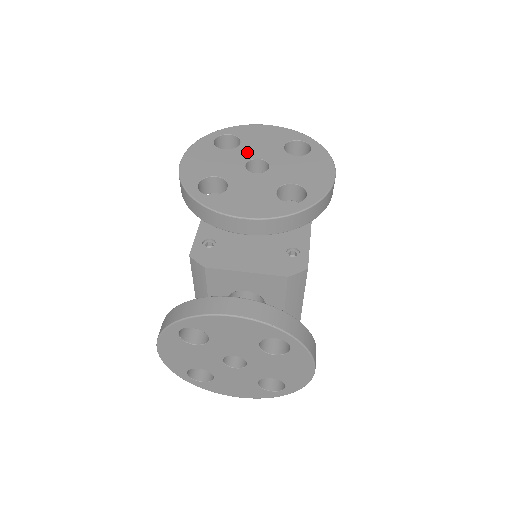
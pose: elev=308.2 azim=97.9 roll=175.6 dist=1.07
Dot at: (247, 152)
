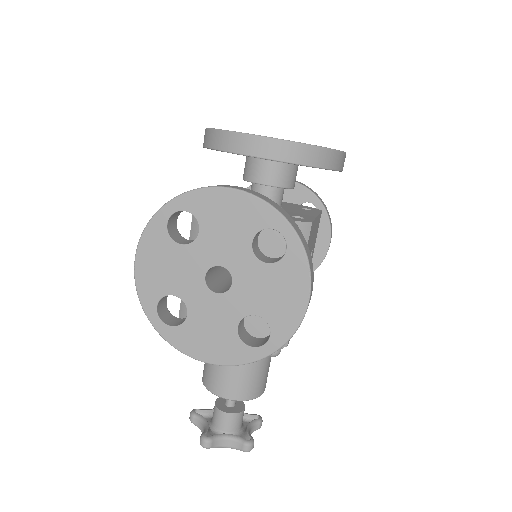
Dot at: occluded
